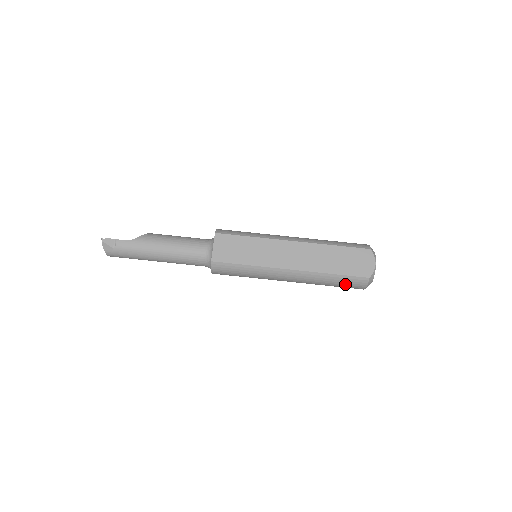
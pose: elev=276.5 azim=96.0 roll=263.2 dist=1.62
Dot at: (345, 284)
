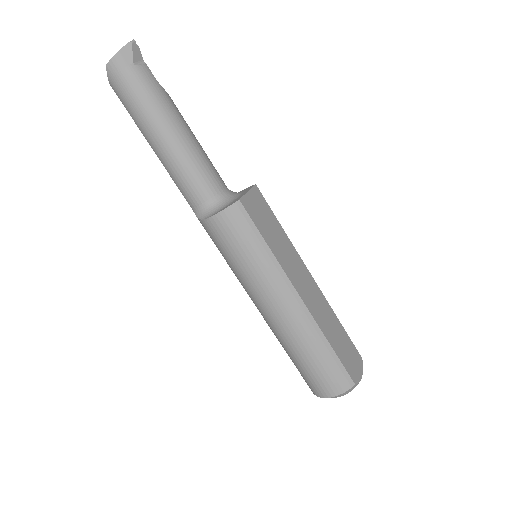
Dot at: (326, 371)
